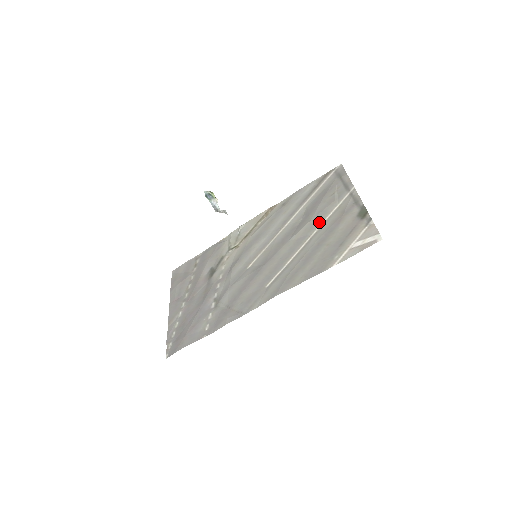
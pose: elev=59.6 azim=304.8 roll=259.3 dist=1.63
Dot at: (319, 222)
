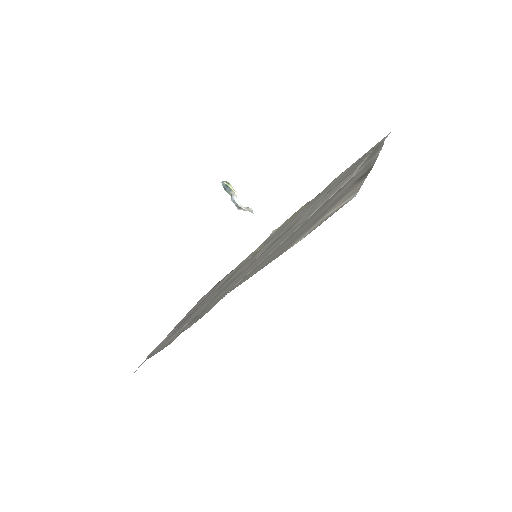
Dot at: (323, 202)
